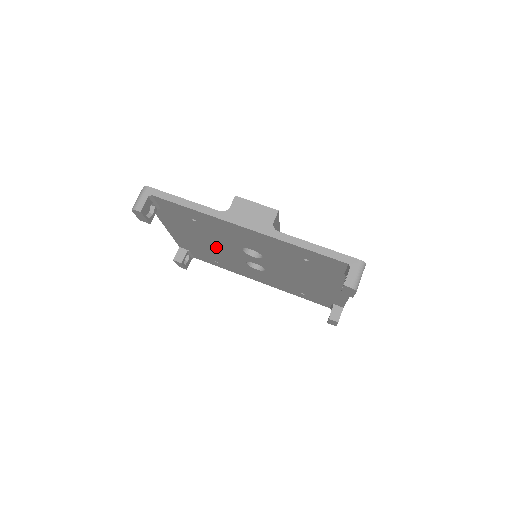
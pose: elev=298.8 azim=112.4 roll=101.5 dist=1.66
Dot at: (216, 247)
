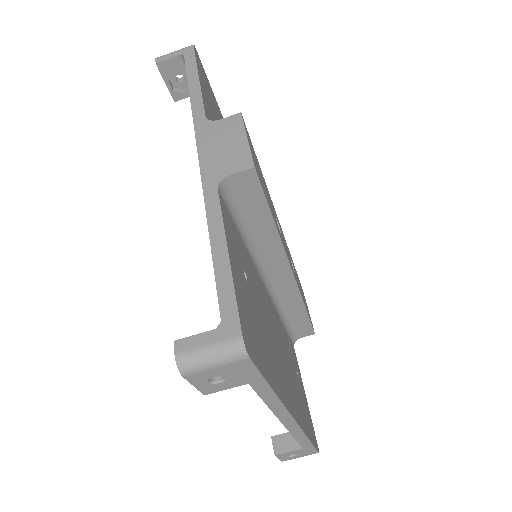
Dot at: occluded
